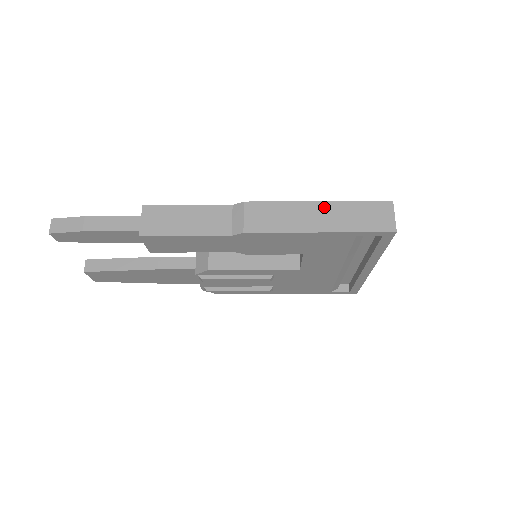
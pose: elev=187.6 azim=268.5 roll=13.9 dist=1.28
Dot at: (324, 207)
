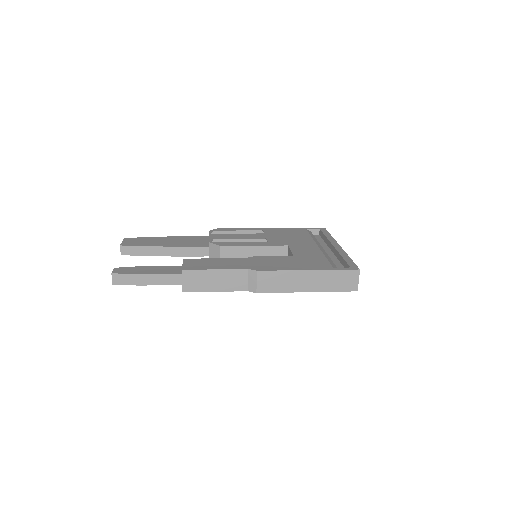
Dot at: (313, 275)
